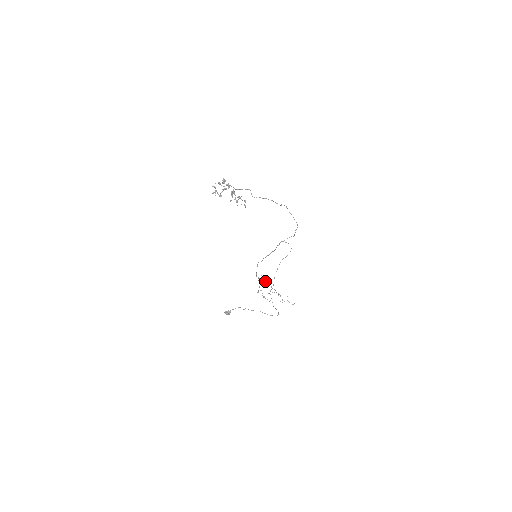
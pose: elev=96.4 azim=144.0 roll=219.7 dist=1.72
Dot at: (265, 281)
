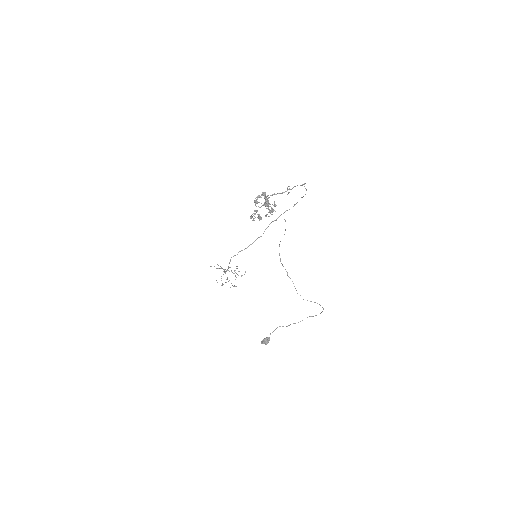
Dot at: (219, 268)
